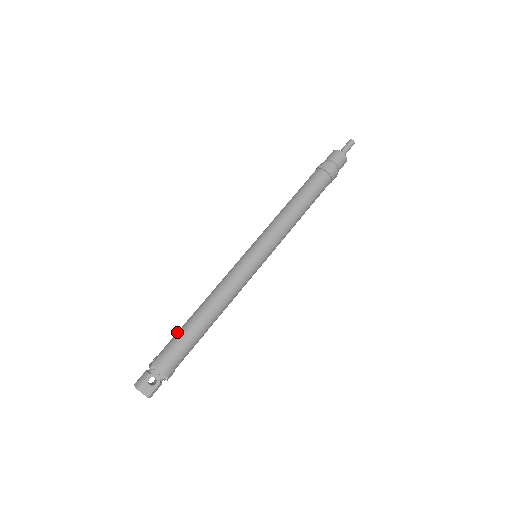
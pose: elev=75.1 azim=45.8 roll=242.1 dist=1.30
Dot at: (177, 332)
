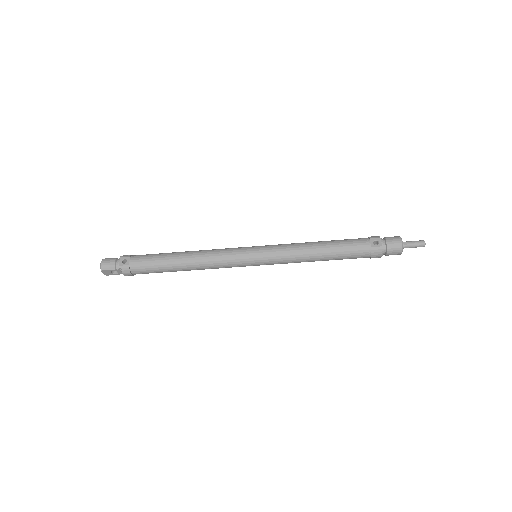
Dot at: (154, 259)
